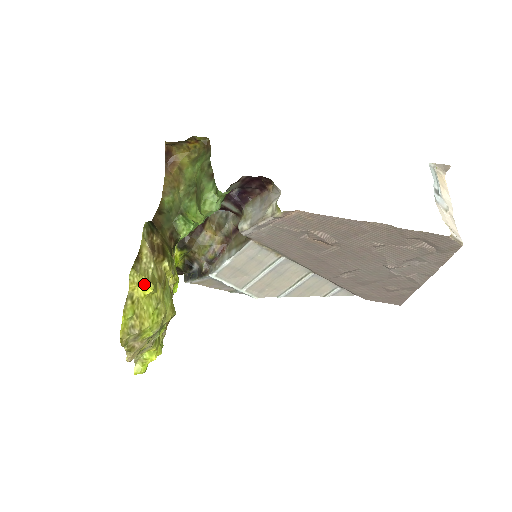
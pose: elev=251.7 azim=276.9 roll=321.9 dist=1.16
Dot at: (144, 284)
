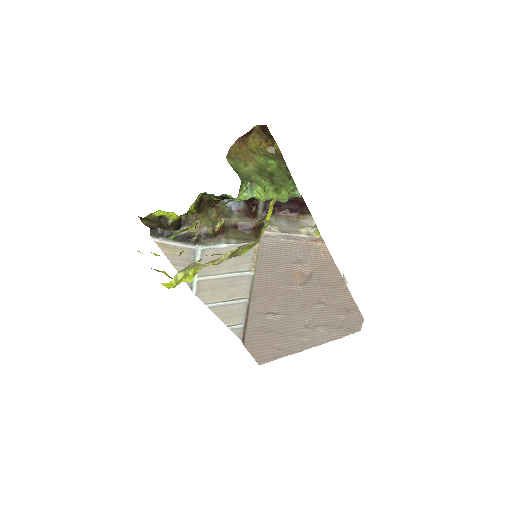
Dot at: (272, 209)
